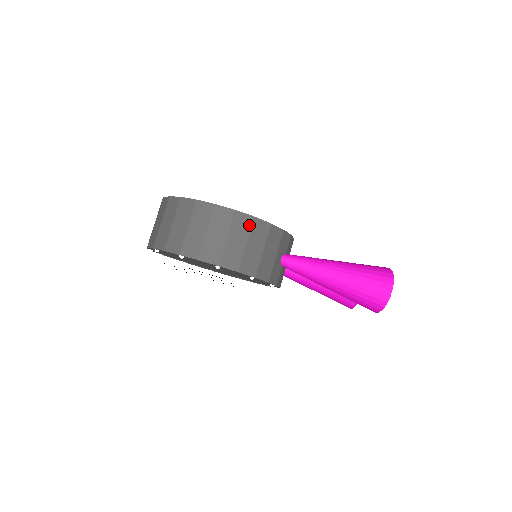
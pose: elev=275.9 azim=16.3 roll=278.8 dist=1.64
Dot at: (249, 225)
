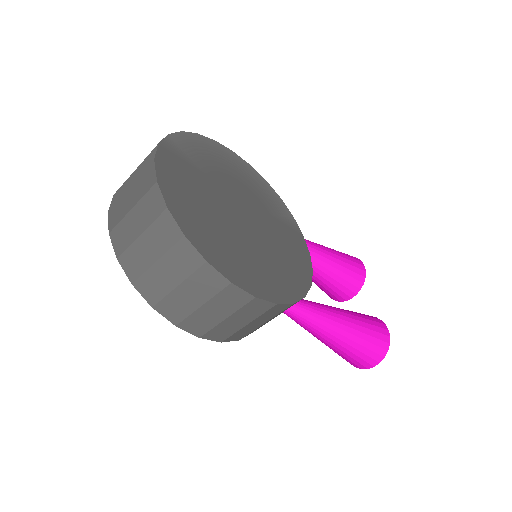
Dot at: (264, 310)
